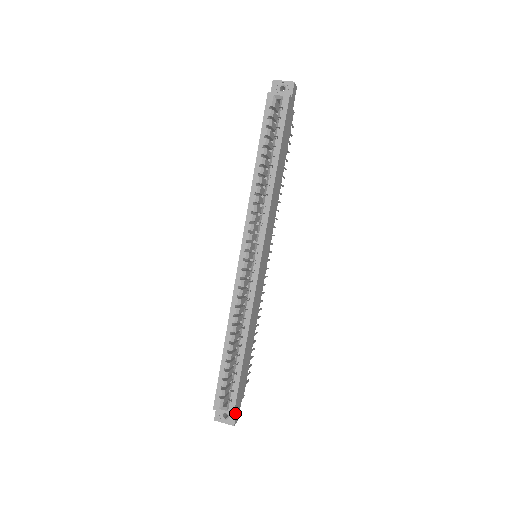
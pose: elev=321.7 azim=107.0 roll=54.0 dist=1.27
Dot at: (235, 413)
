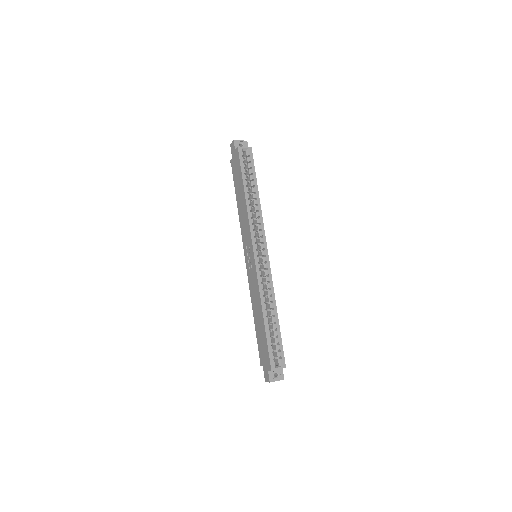
Dot at: (282, 370)
